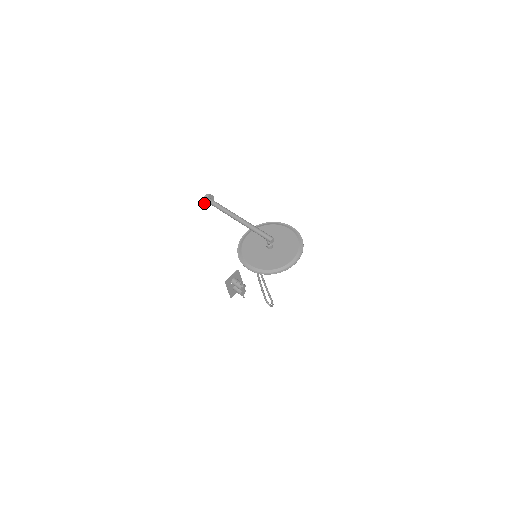
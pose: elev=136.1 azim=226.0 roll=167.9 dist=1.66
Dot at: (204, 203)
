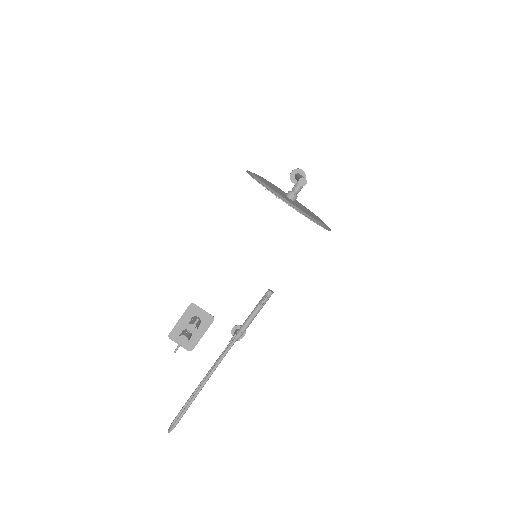
Dot at: (292, 171)
